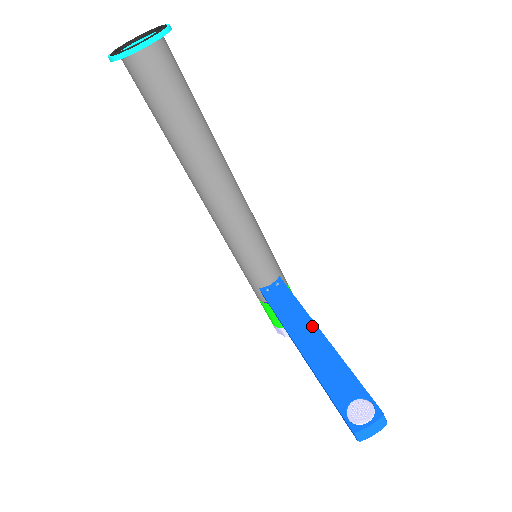
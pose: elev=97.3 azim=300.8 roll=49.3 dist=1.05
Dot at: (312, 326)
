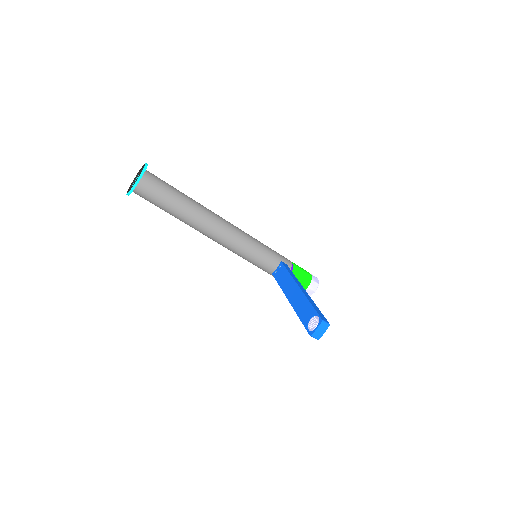
Dot at: (295, 285)
